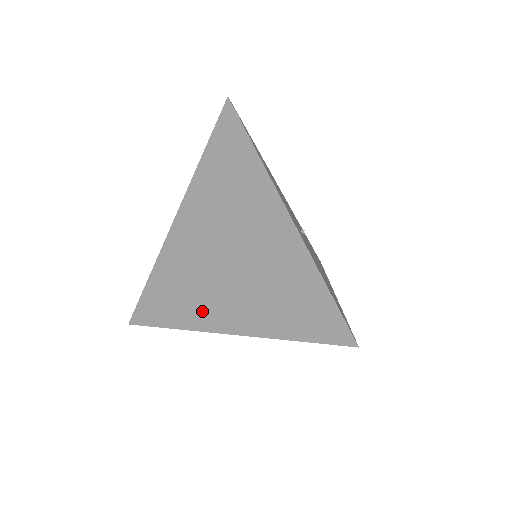
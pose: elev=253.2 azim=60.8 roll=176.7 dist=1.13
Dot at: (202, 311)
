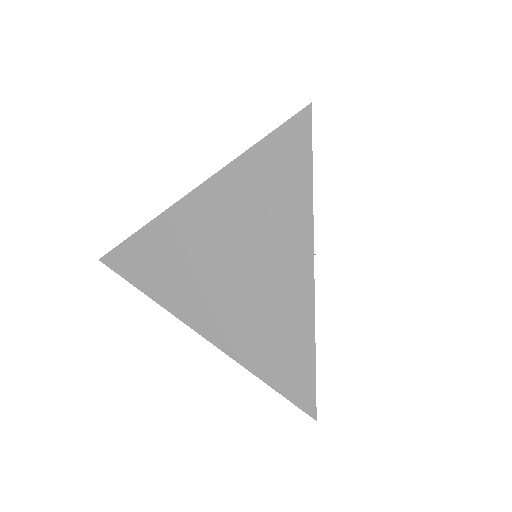
Dot at: (184, 301)
